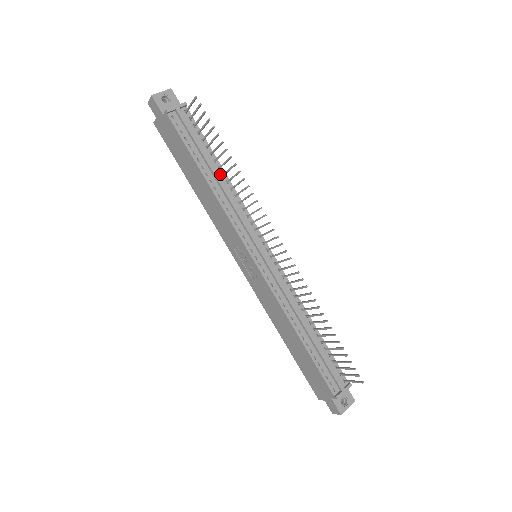
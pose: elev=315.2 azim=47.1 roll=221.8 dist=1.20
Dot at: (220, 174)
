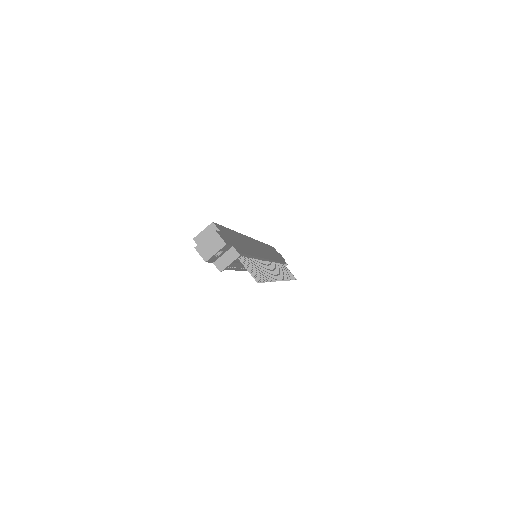
Dot at: occluded
